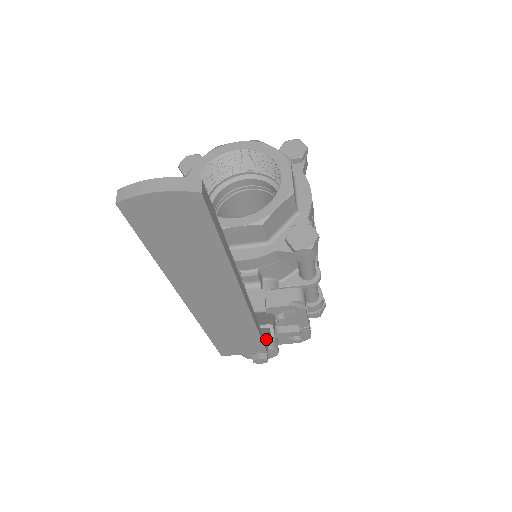
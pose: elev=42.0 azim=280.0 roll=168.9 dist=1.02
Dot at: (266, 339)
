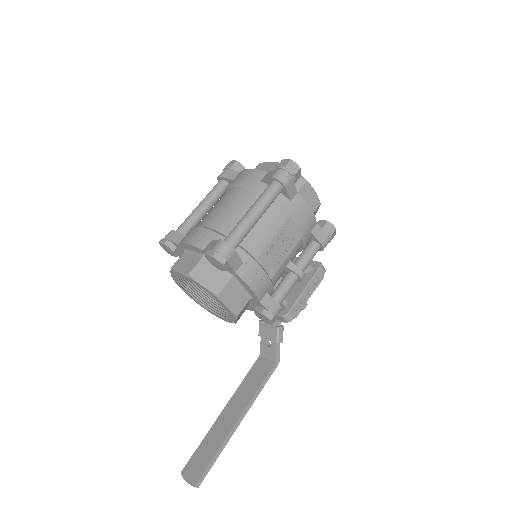
Dot at: (276, 358)
